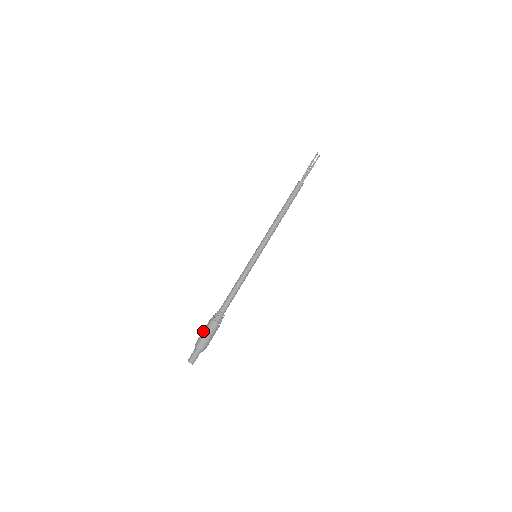
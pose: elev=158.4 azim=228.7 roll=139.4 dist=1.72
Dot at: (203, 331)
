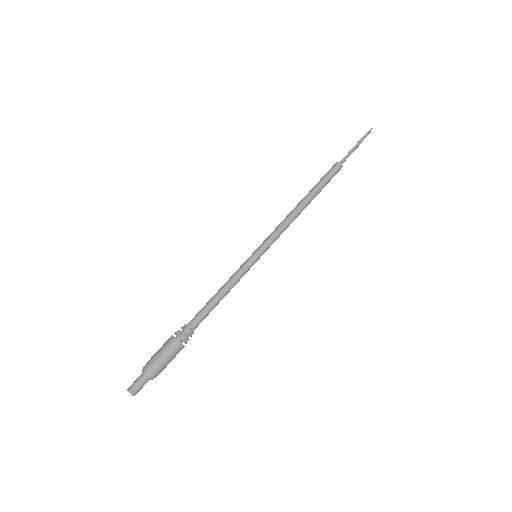
Dot at: (161, 353)
